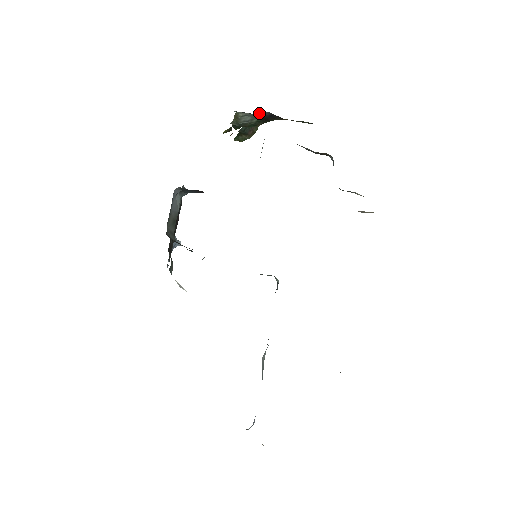
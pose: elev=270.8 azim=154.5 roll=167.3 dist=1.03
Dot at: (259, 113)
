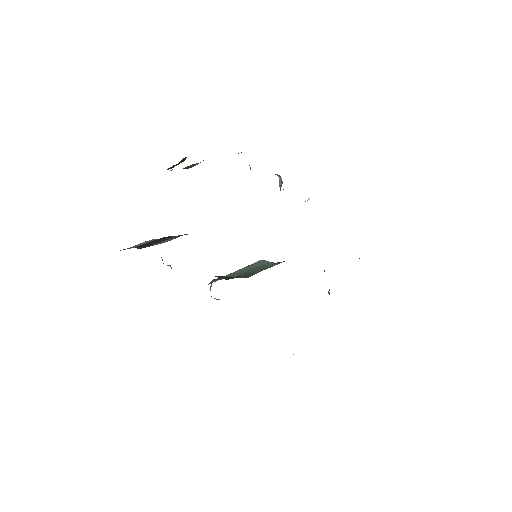
Dot at: occluded
